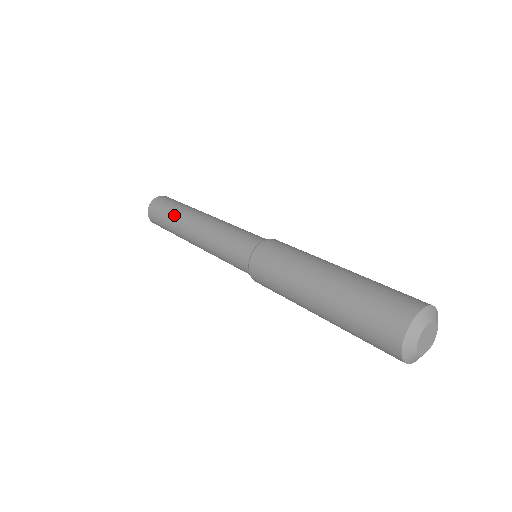
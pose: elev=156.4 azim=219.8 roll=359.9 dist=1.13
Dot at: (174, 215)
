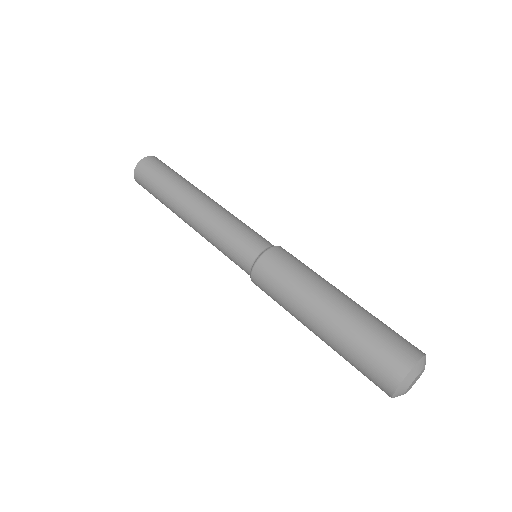
Dot at: (163, 200)
